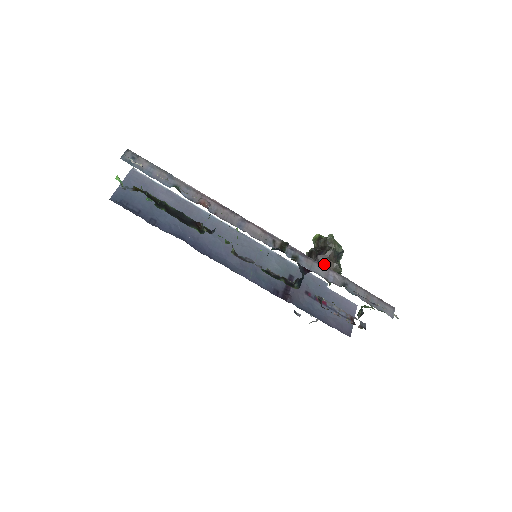
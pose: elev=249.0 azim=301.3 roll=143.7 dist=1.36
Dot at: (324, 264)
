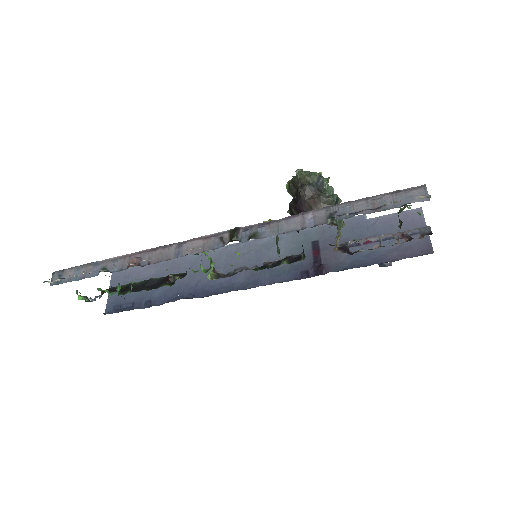
Dot at: (307, 209)
